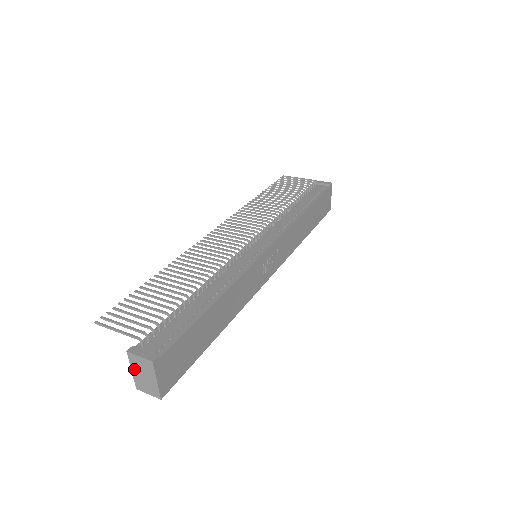
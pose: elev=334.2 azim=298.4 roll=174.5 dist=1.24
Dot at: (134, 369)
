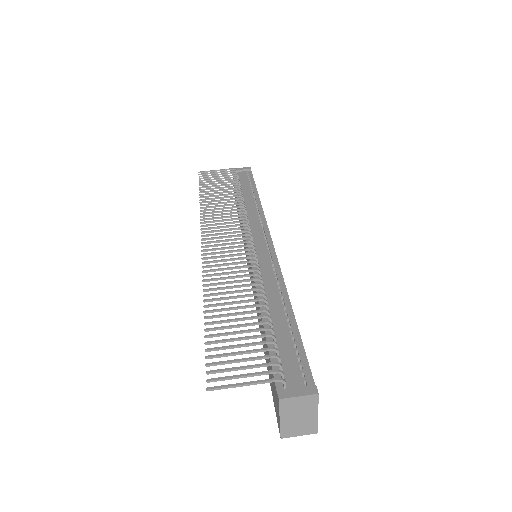
Dot at: (285, 416)
